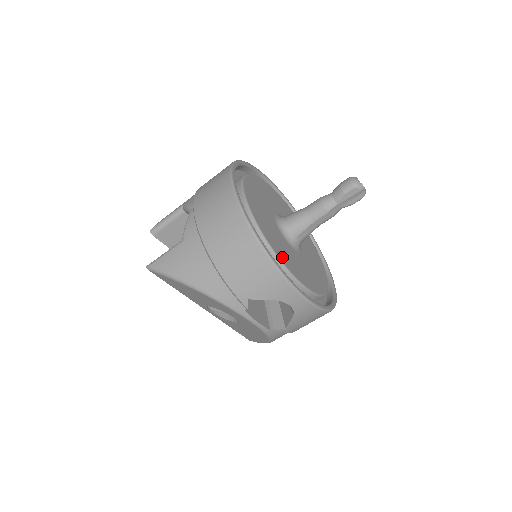
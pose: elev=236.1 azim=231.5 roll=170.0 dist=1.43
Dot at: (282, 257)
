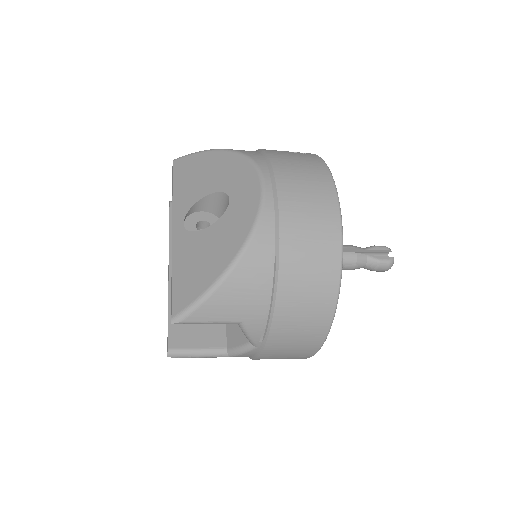
Dot at: occluded
